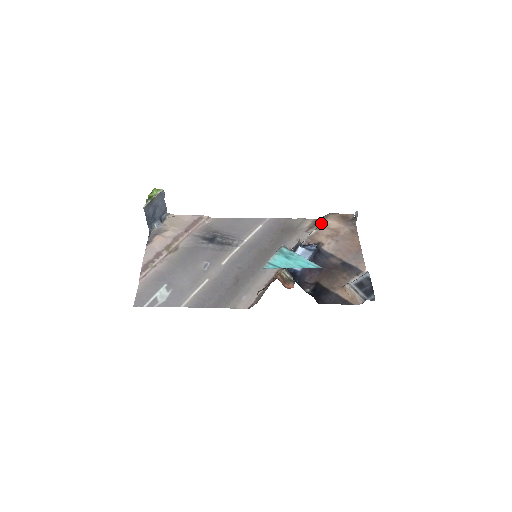
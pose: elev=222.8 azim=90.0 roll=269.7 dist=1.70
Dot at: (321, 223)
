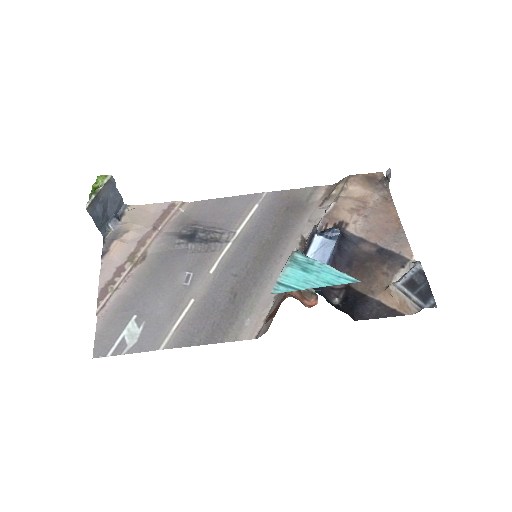
Dot at: (339, 191)
